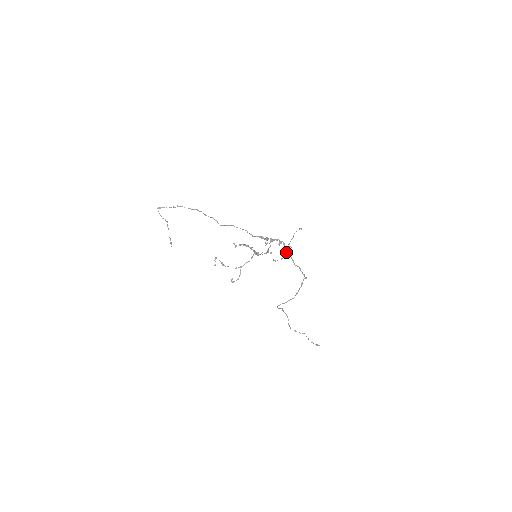
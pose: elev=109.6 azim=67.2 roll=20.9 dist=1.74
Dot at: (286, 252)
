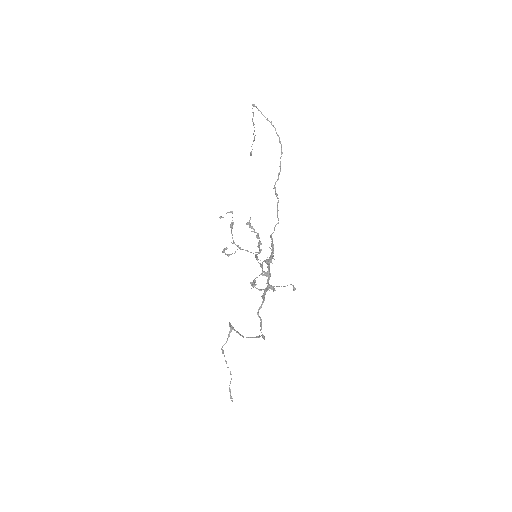
Dot at: occluded
